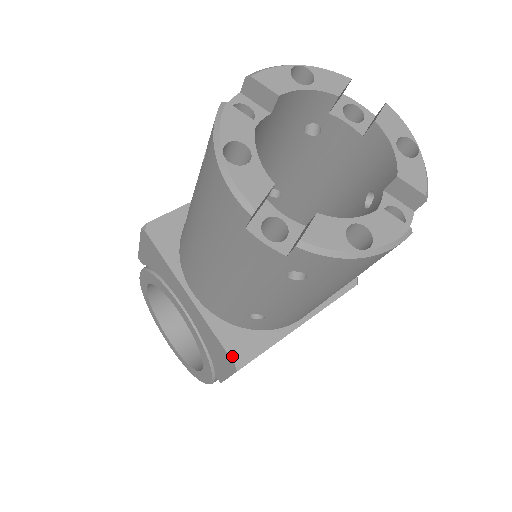
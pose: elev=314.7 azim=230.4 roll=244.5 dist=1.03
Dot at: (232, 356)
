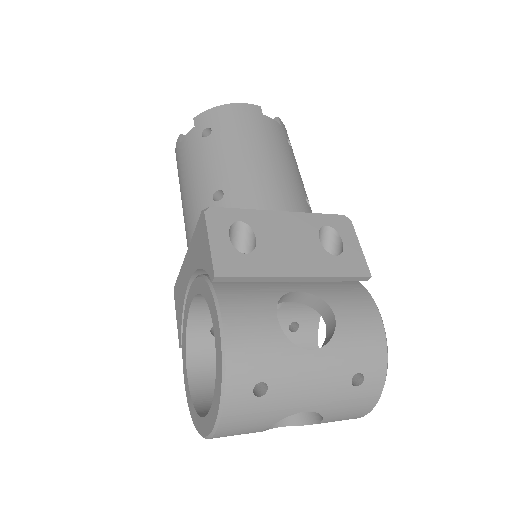
Dot at: occluded
